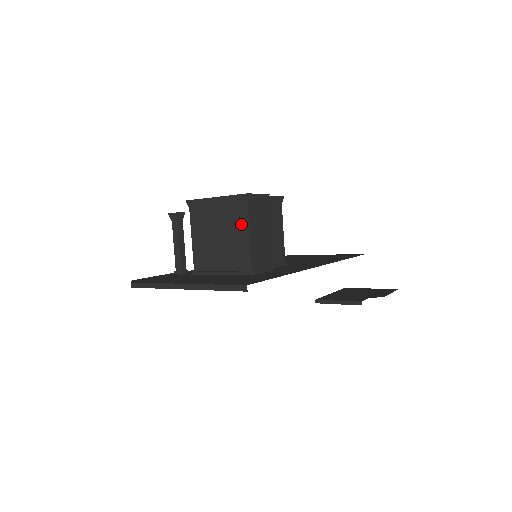
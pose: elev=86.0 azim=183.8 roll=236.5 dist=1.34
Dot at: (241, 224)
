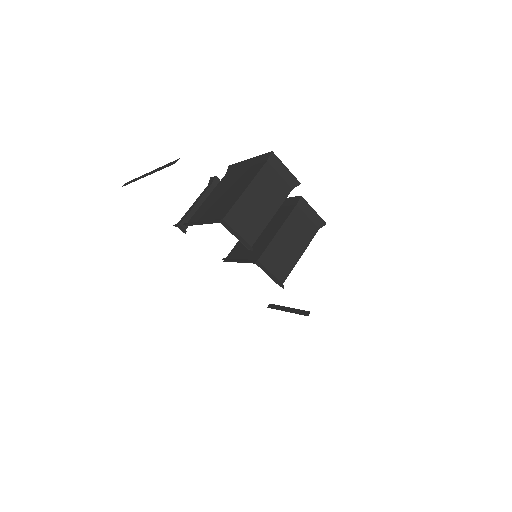
Dot at: (248, 179)
